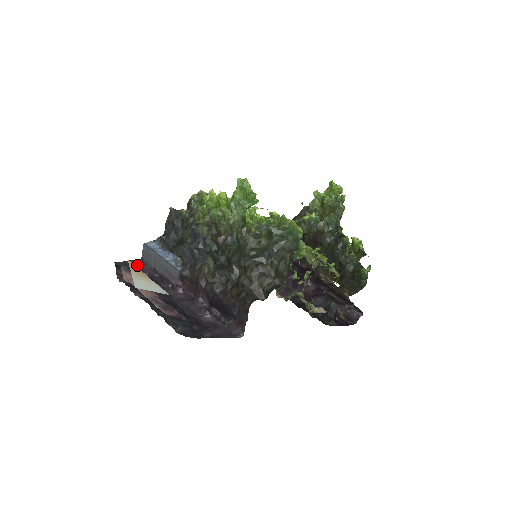
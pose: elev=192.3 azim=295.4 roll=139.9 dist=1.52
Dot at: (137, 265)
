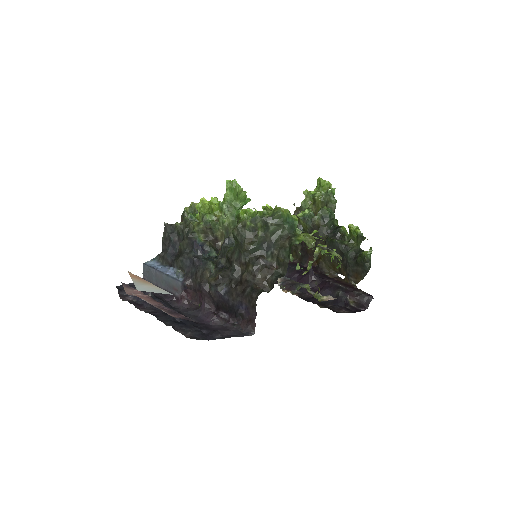
Dot at: occluded
